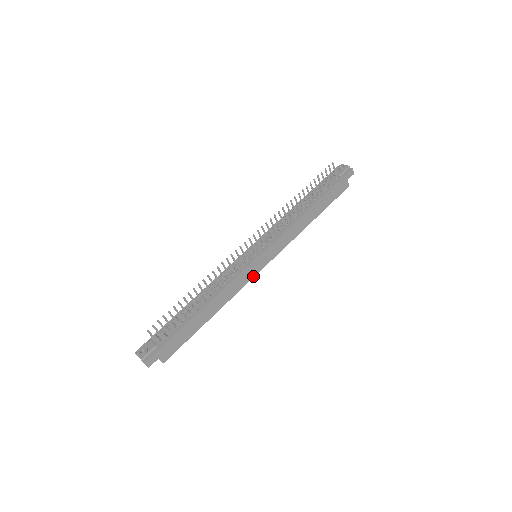
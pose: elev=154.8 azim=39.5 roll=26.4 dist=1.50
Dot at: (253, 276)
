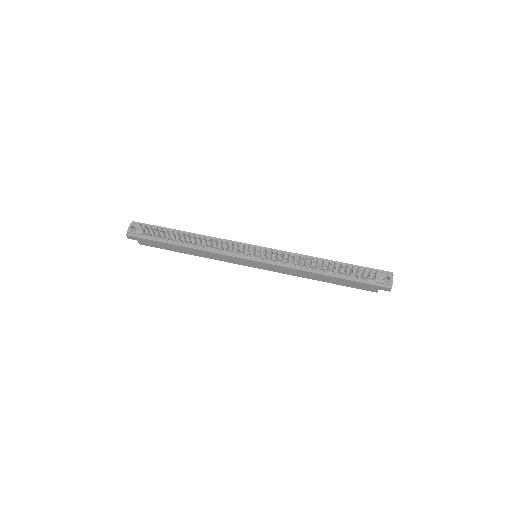
Dot at: (240, 264)
